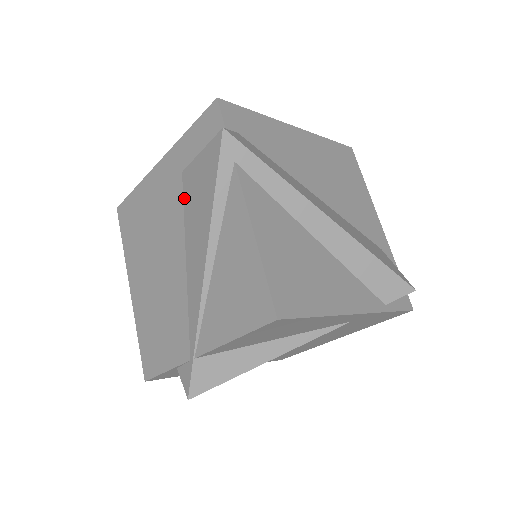
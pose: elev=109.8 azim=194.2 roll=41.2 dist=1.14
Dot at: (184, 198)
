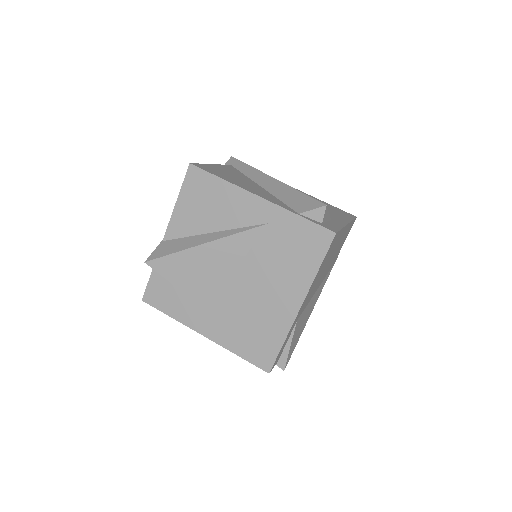
Dot at: occluded
